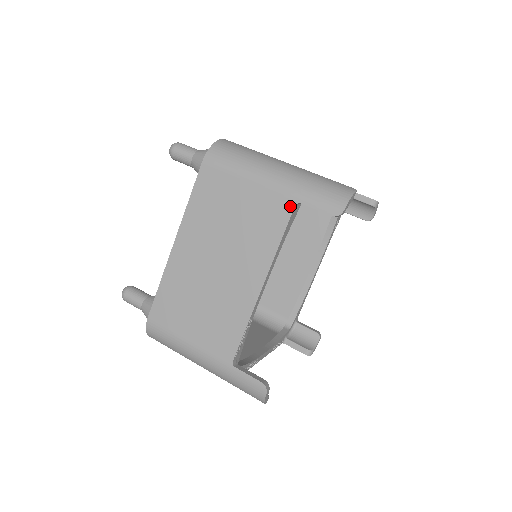
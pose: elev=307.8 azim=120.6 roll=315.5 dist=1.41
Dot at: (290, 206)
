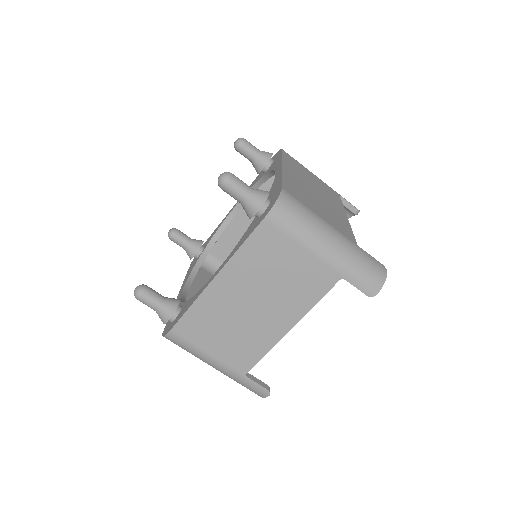
Dot at: occluded
